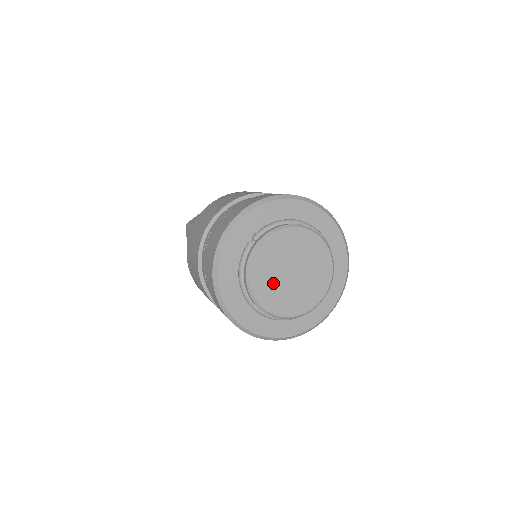
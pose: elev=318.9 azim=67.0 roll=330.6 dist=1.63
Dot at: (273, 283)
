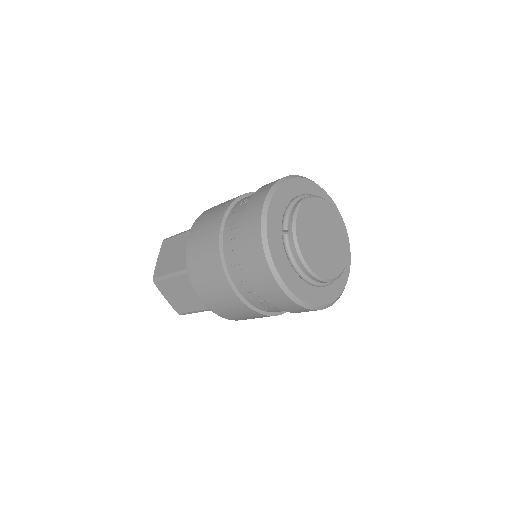
Dot at: (319, 254)
